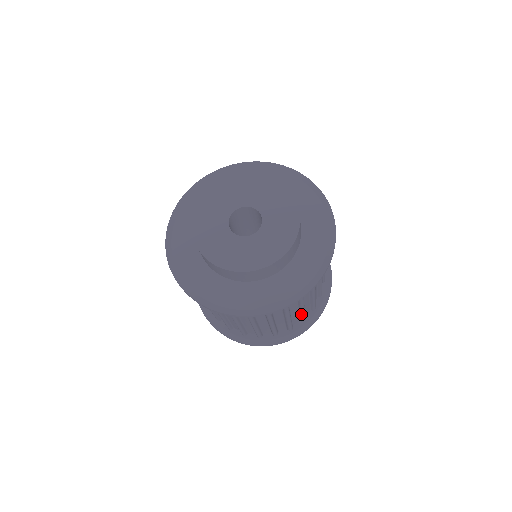
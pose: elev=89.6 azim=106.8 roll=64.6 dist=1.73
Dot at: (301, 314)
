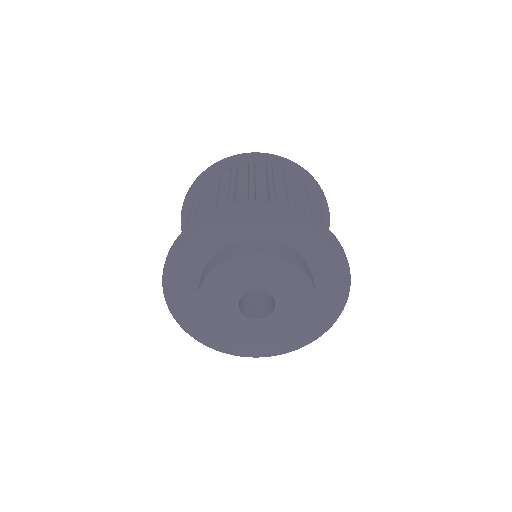
Dot at: occluded
